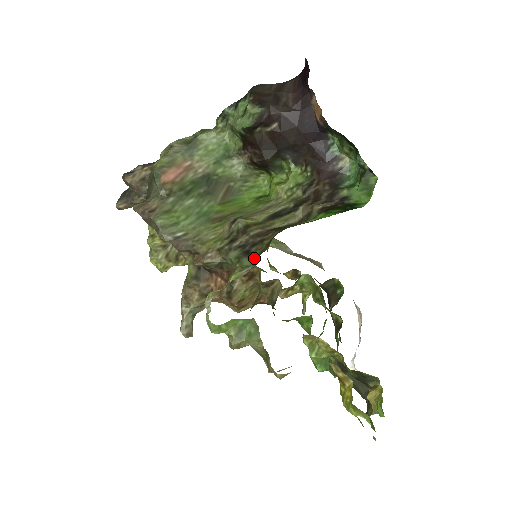
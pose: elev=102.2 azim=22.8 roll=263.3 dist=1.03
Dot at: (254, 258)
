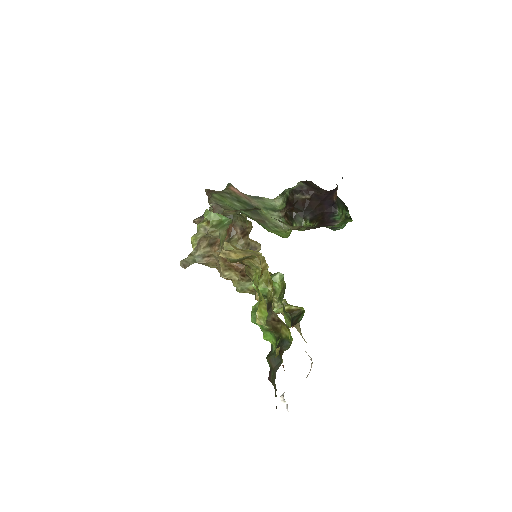
Dot at: occluded
